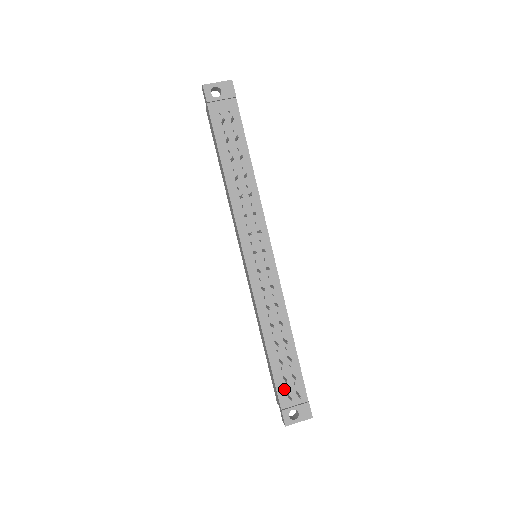
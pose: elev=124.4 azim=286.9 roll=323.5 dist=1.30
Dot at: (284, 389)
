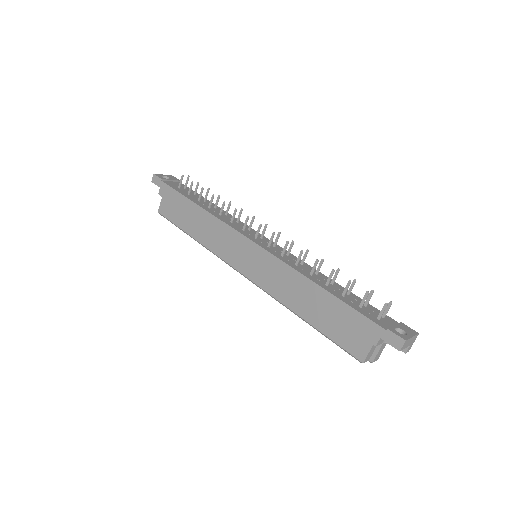
Dot at: (370, 315)
